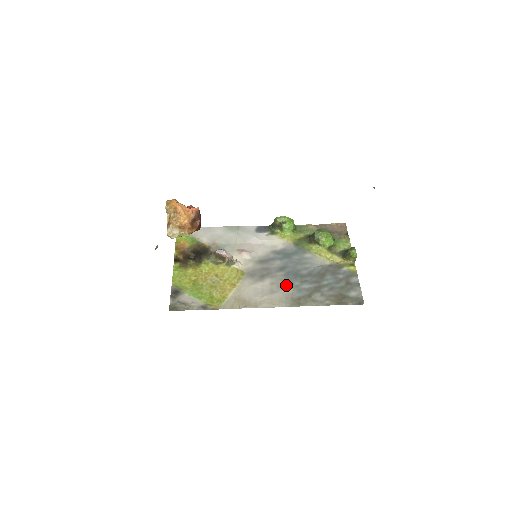
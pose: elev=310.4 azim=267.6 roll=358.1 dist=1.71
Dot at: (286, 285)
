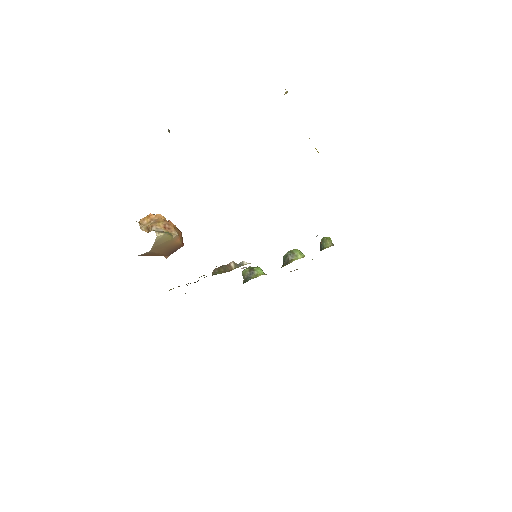
Dot at: occluded
